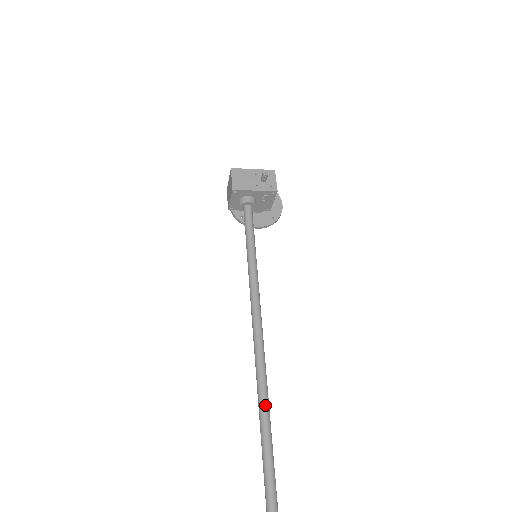
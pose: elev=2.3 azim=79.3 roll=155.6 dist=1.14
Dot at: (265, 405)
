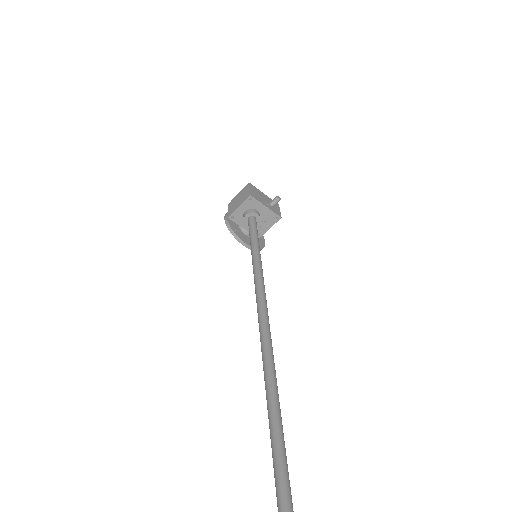
Dot at: (274, 366)
